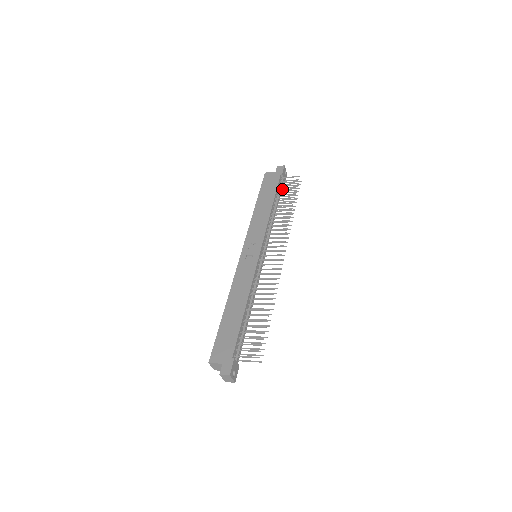
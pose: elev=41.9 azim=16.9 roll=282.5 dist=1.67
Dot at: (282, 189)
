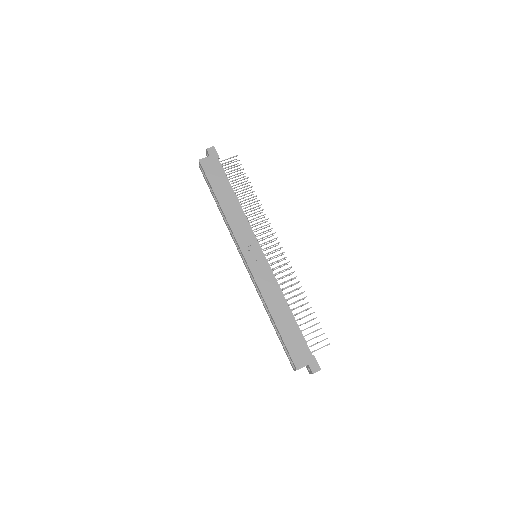
Dot at: occluded
